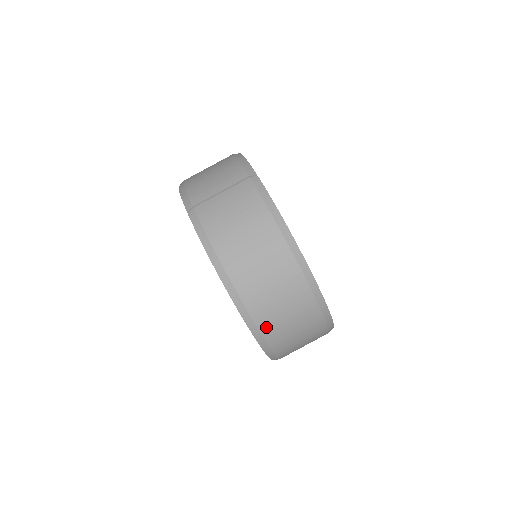
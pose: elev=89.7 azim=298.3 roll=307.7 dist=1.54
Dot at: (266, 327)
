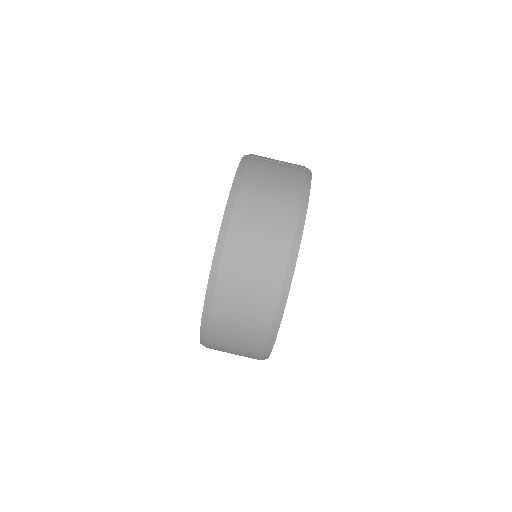
Dot at: (229, 262)
